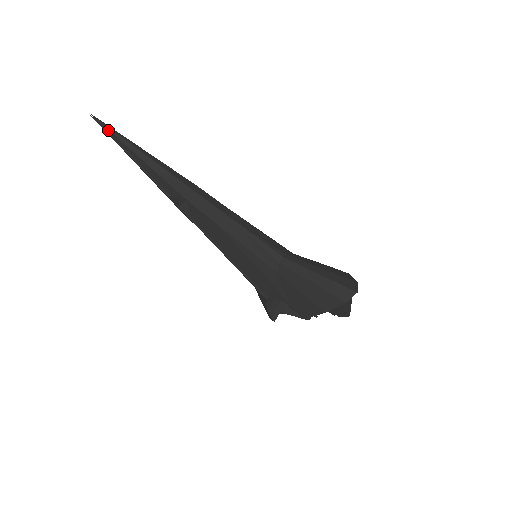
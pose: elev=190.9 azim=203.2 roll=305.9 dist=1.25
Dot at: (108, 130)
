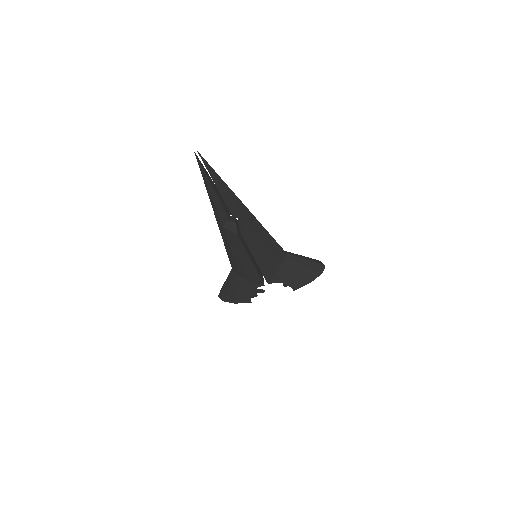
Dot at: (207, 165)
